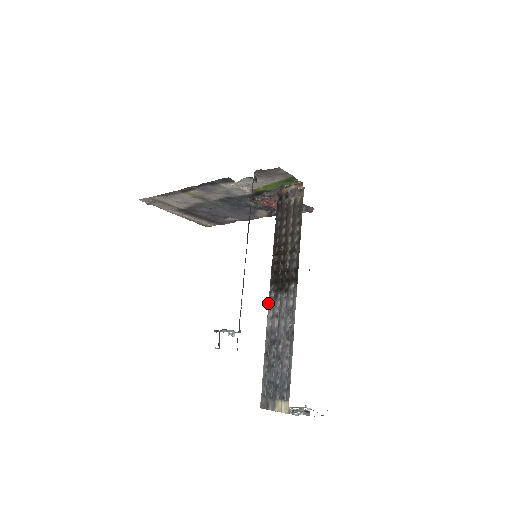
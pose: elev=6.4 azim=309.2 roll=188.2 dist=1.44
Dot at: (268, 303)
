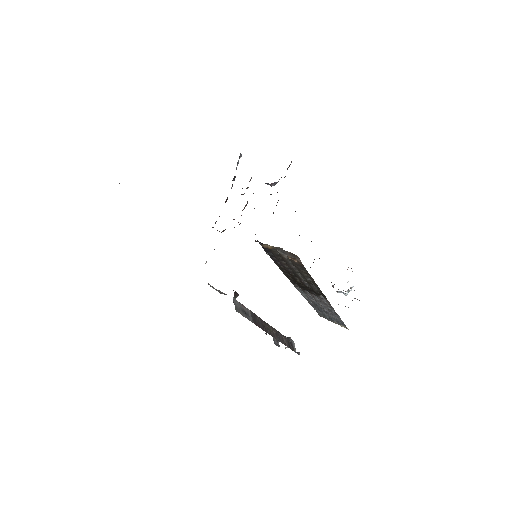
Dot at: occluded
